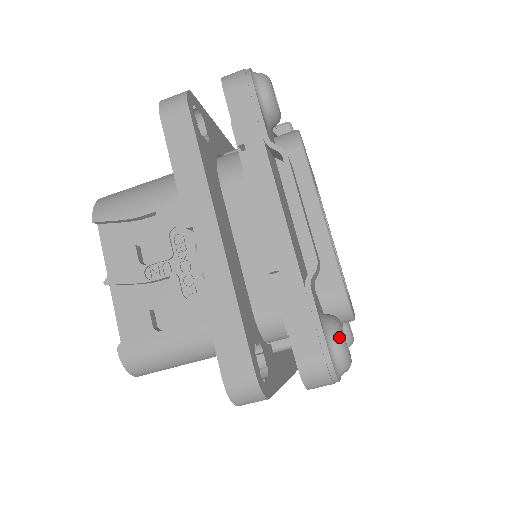
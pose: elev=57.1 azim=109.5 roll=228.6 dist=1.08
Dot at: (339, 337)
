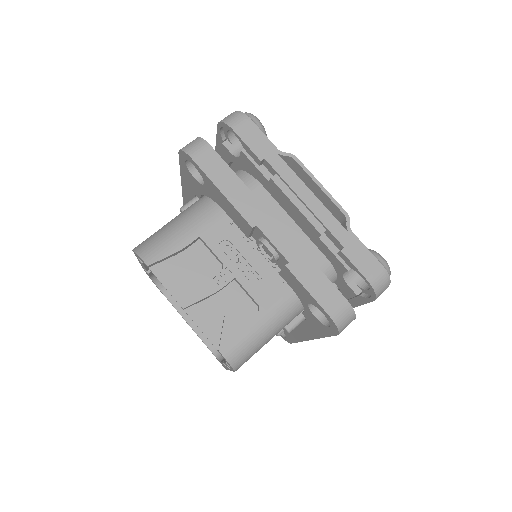
Dot at: (380, 256)
